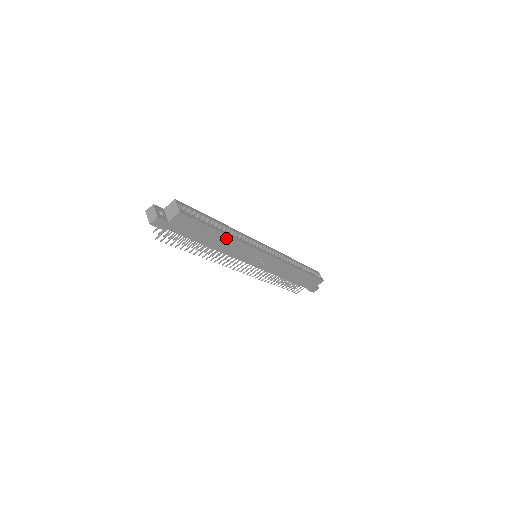
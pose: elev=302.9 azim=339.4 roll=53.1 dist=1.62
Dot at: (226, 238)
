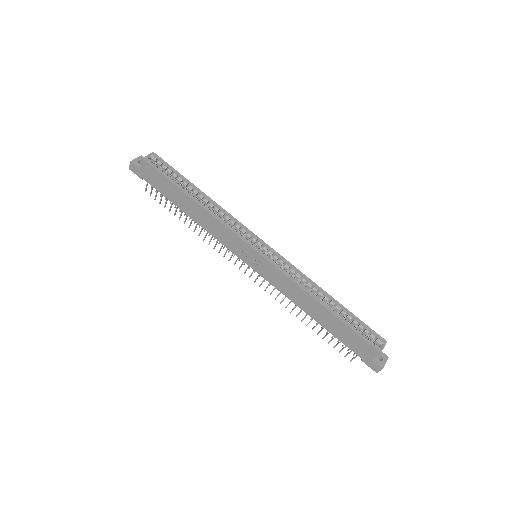
Dot at: (198, 207)
